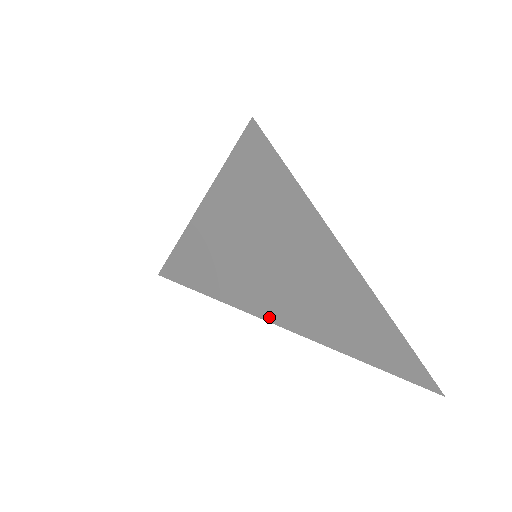
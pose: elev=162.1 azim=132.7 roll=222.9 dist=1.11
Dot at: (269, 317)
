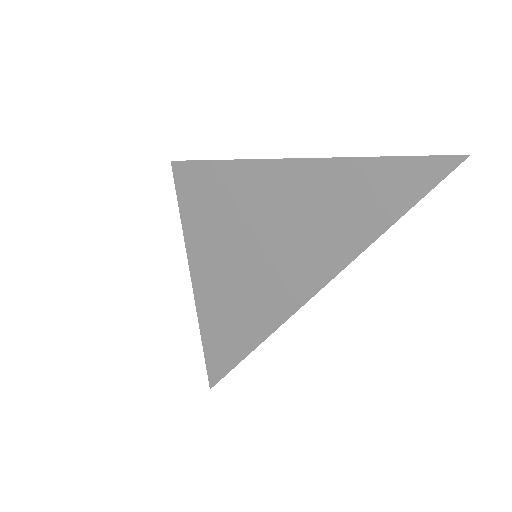
Dot at: (308, 293)
